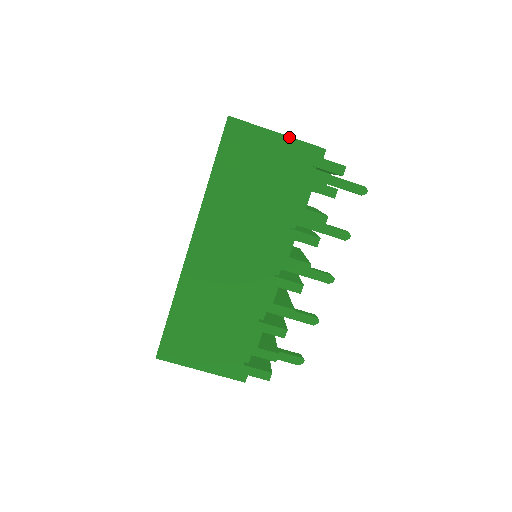
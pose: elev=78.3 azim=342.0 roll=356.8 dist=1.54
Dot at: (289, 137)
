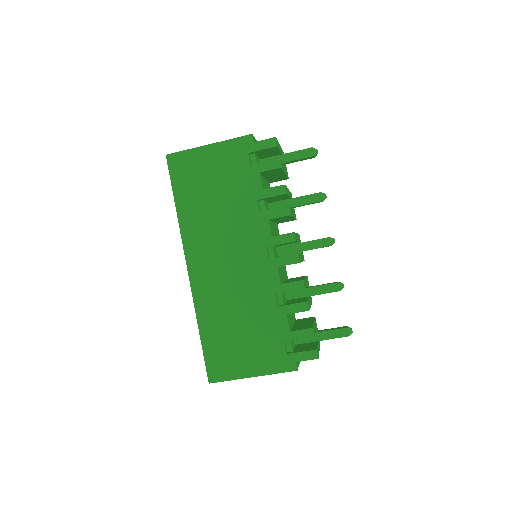
Dot at: (218, 143)
